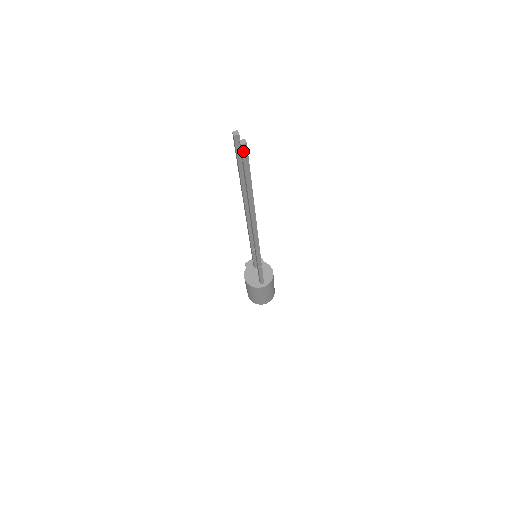
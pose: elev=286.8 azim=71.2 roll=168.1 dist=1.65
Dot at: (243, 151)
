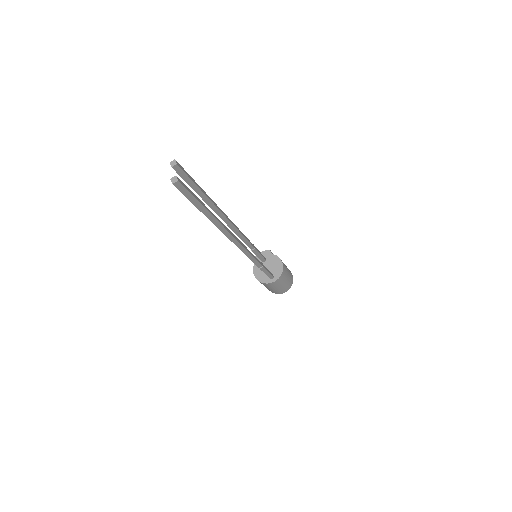
Dot at: (178, 188)
